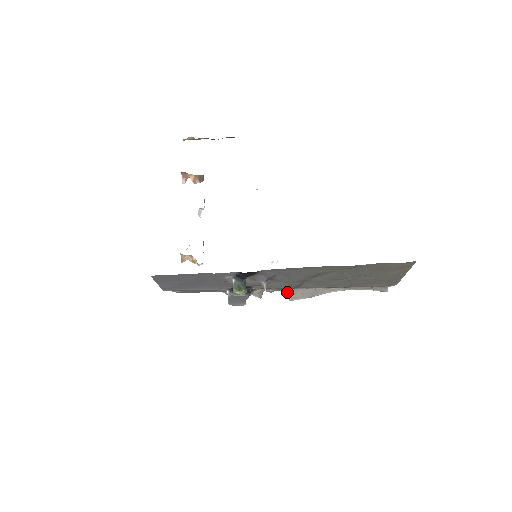
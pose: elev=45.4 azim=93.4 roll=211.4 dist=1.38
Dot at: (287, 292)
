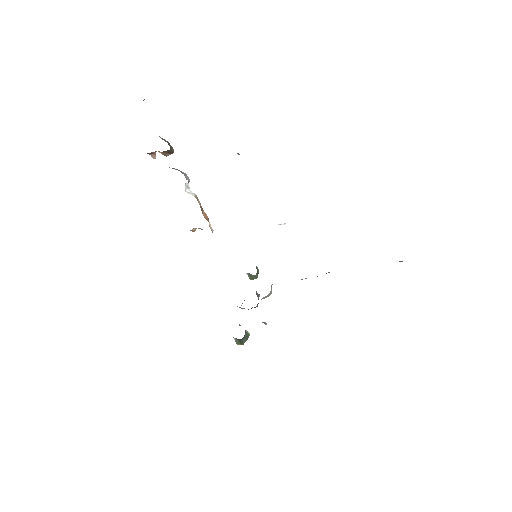
Dot at: occluded
